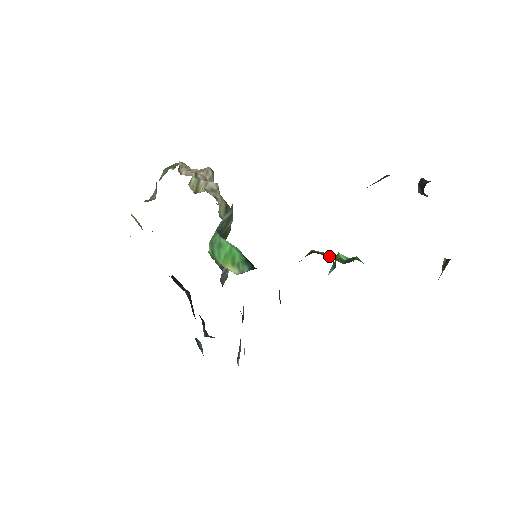
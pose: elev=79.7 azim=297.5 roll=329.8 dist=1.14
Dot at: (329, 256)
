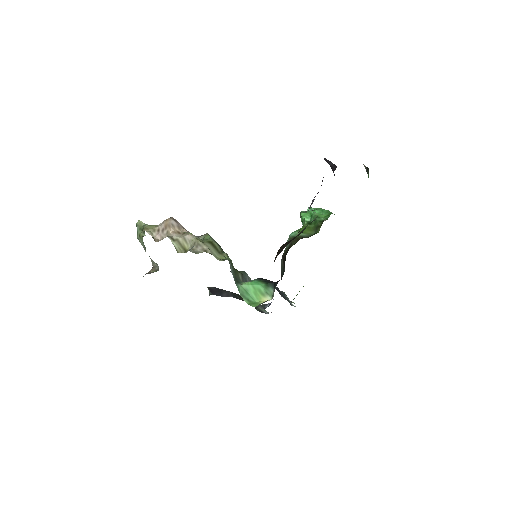
Dot at: (303, 235)
